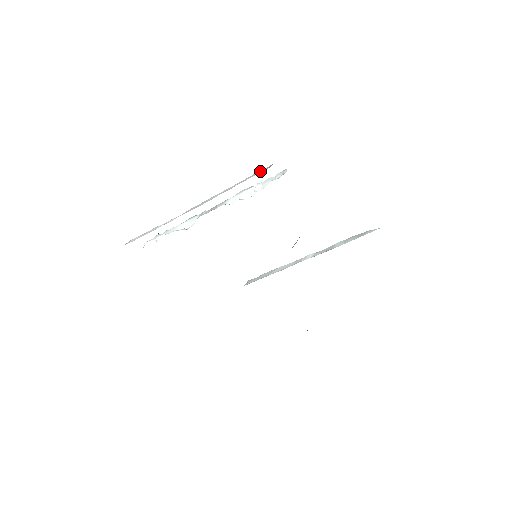
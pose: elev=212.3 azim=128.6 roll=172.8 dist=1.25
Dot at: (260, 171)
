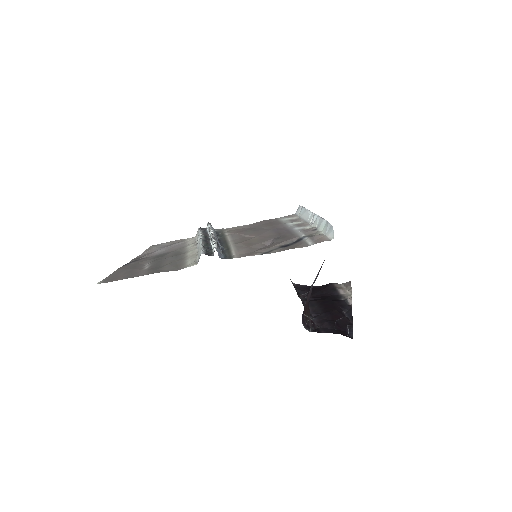
Dot at: (199, 256)
